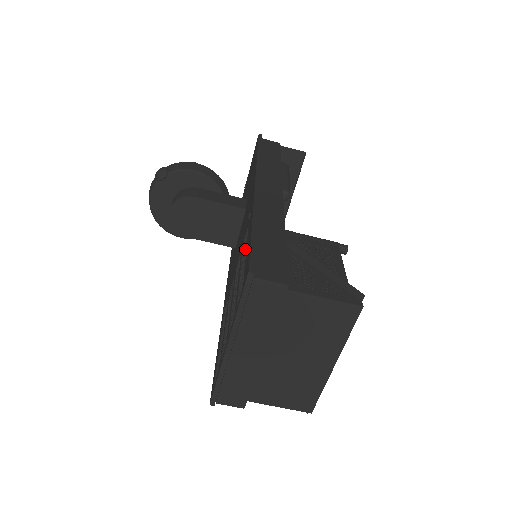
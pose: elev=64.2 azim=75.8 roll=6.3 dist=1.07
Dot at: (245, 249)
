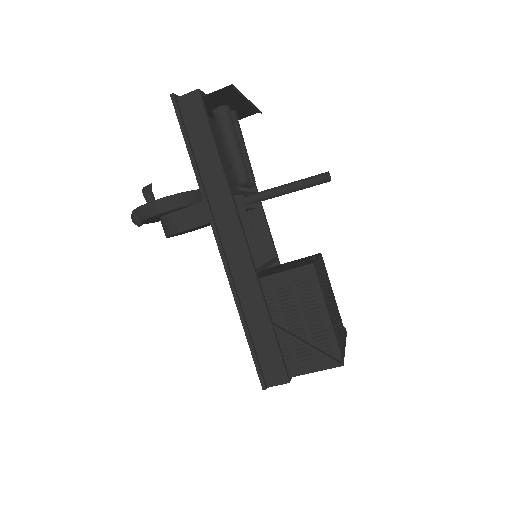
Dot at: occluded
